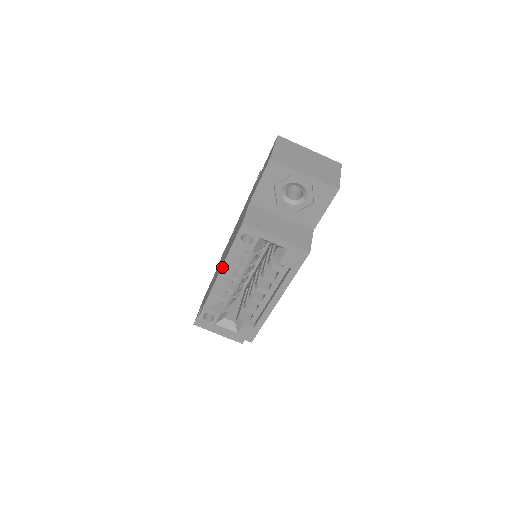
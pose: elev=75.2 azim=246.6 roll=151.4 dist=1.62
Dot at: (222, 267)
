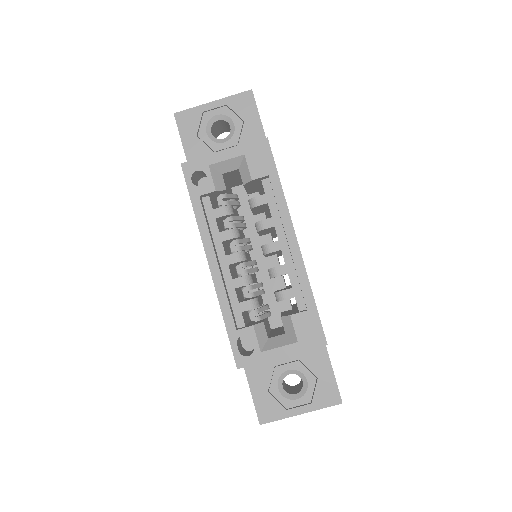
Dot at: (203, 242)
